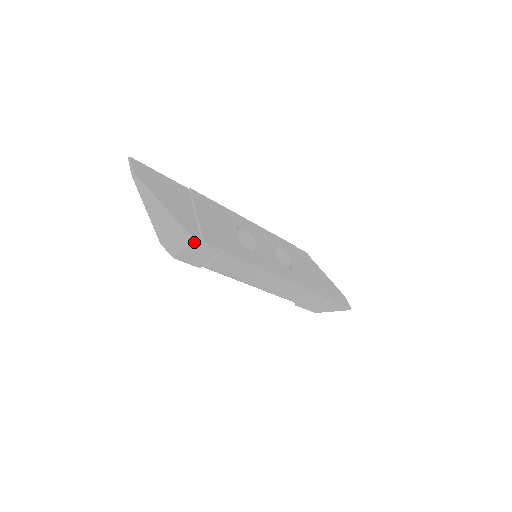
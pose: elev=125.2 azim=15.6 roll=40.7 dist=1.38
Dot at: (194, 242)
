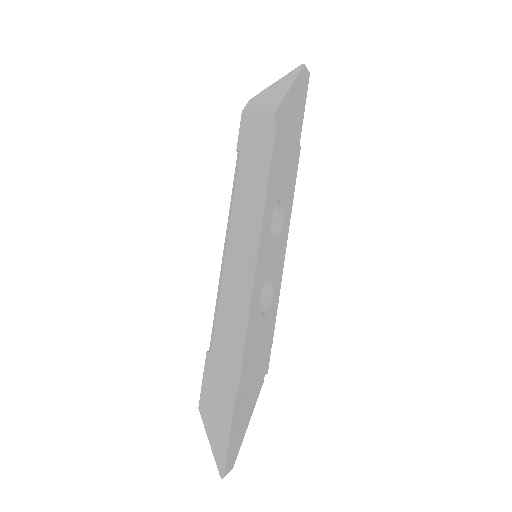
Dot at: (273, 112)
